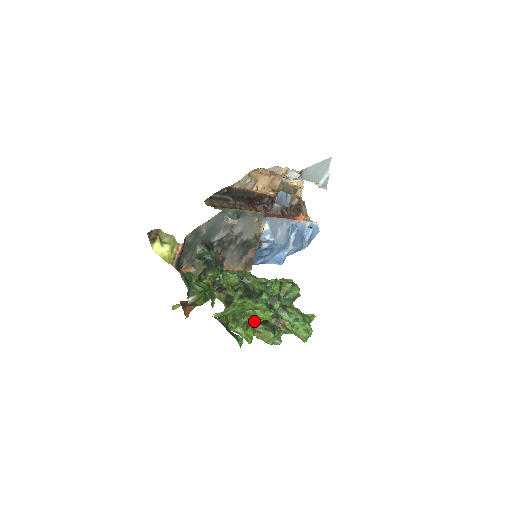
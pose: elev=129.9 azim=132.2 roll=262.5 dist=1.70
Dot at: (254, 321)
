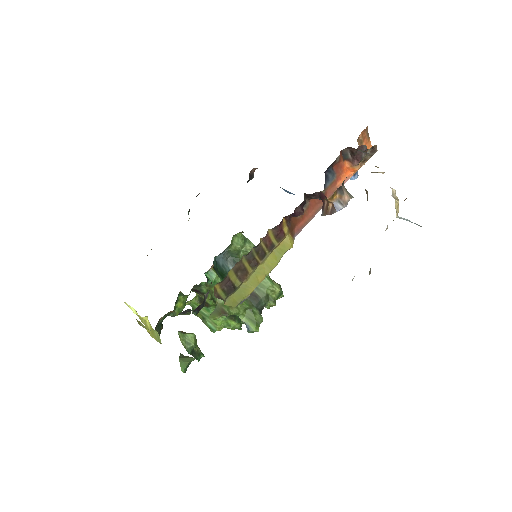
Dot at: occluded
